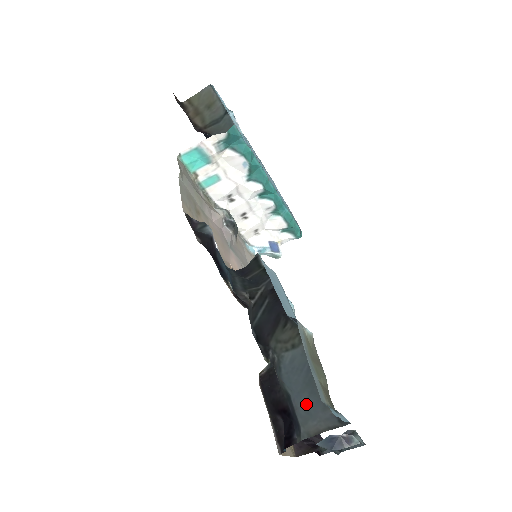
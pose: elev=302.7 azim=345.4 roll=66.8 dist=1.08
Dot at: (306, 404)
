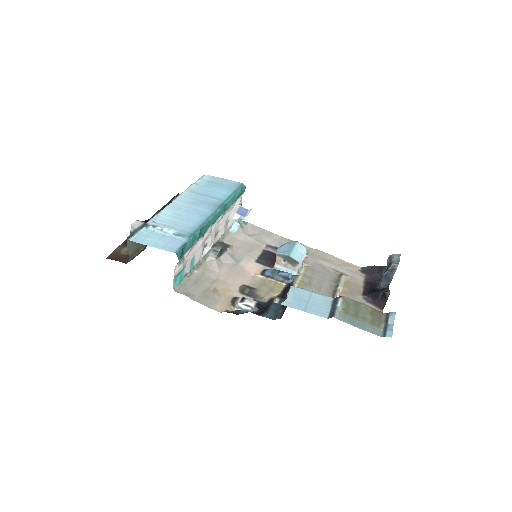
Dot at: occluded
